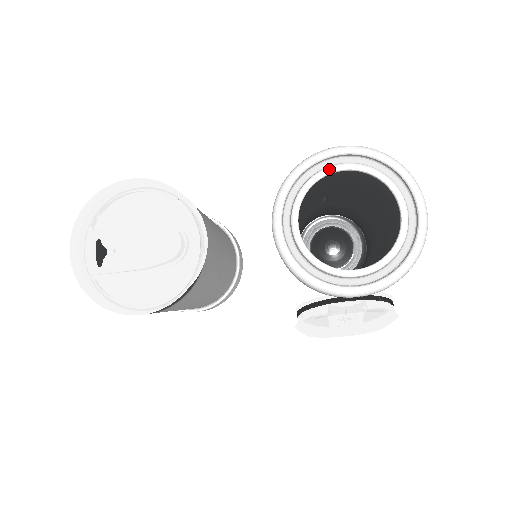
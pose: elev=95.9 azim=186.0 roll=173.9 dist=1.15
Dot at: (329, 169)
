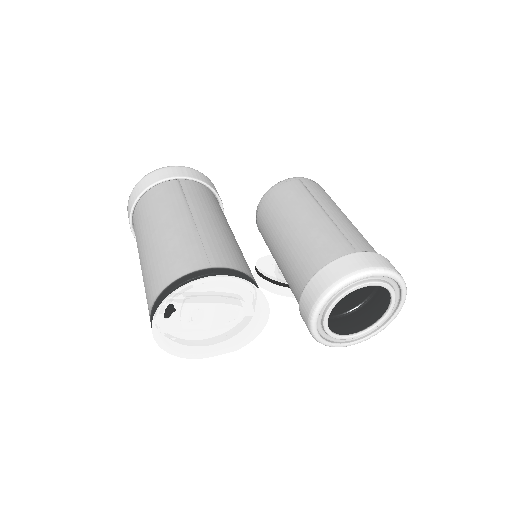
Dot at: (366, 285)
